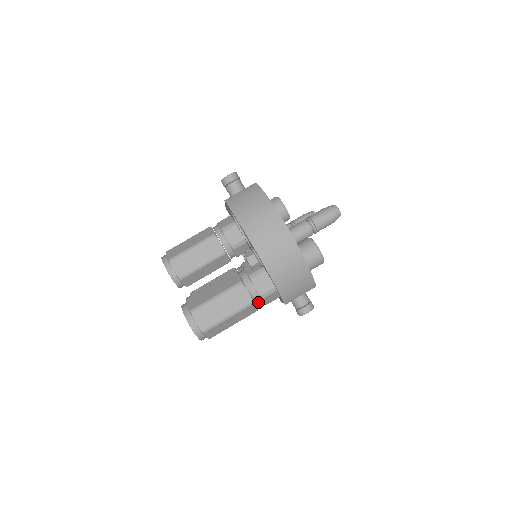
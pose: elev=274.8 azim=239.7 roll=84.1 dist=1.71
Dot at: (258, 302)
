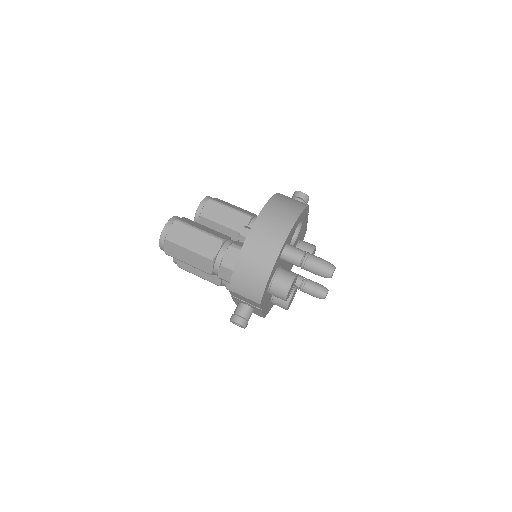
Dot at: (216, 265)
